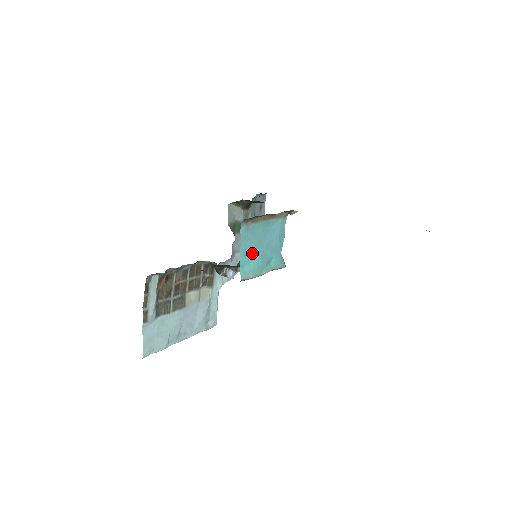
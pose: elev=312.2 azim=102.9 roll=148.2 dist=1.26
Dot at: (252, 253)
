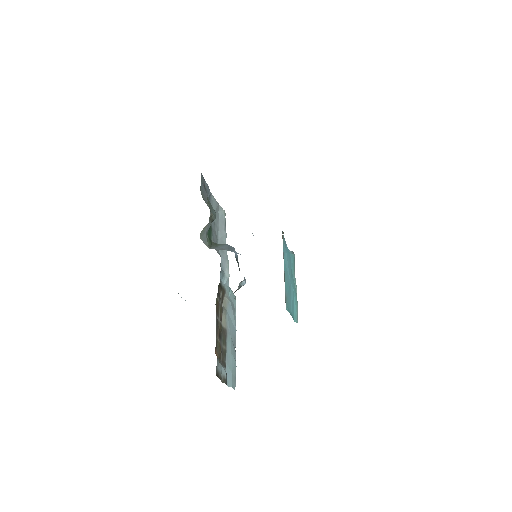
Dot at: (291, 299)
